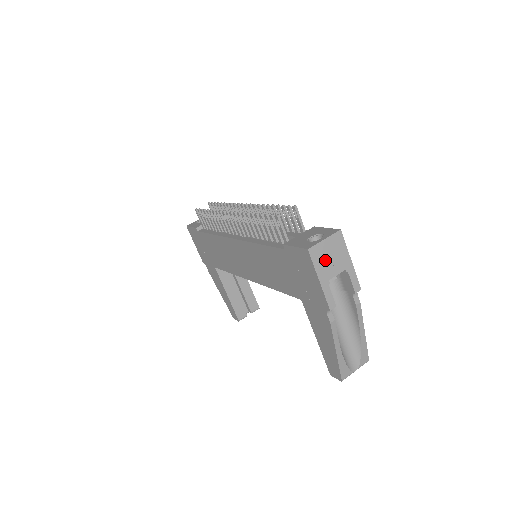
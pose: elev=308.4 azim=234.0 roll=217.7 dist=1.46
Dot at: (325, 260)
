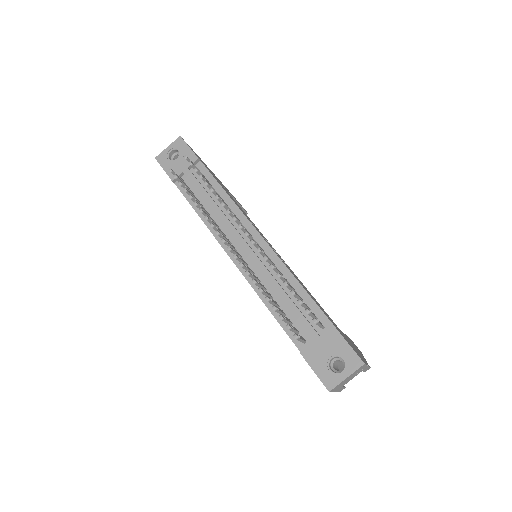
Dot at: (343, 383)
